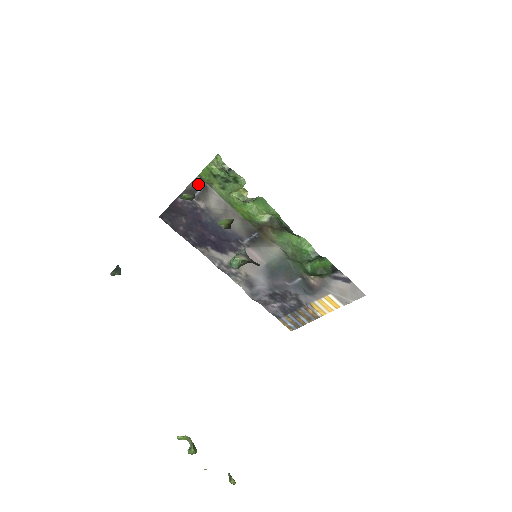
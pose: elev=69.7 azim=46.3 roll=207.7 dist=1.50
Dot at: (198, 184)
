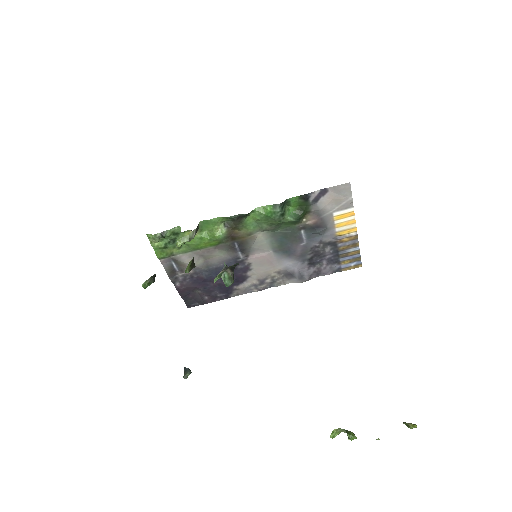
Dot at: (168, 264)
